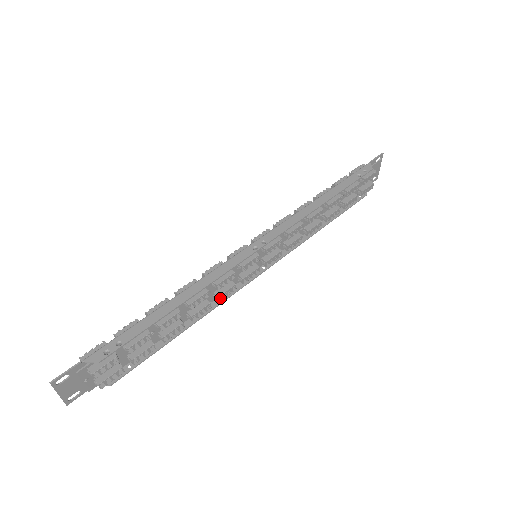
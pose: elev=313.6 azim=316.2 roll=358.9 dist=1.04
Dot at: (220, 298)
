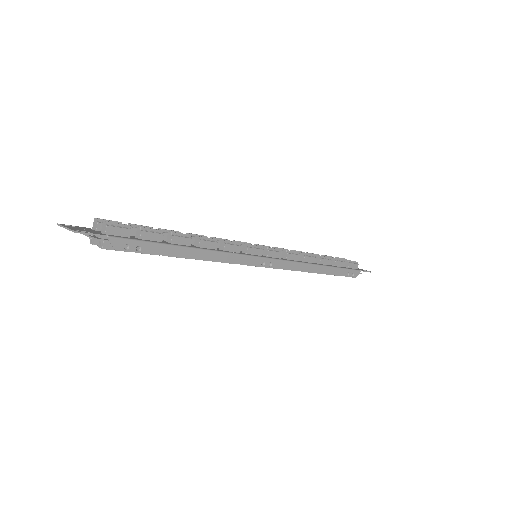
Dot at: occluded
